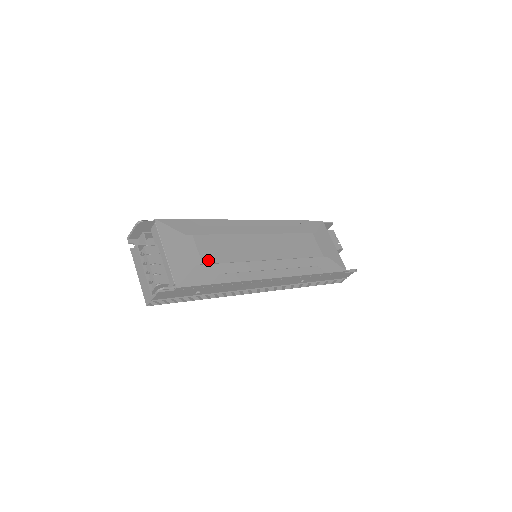
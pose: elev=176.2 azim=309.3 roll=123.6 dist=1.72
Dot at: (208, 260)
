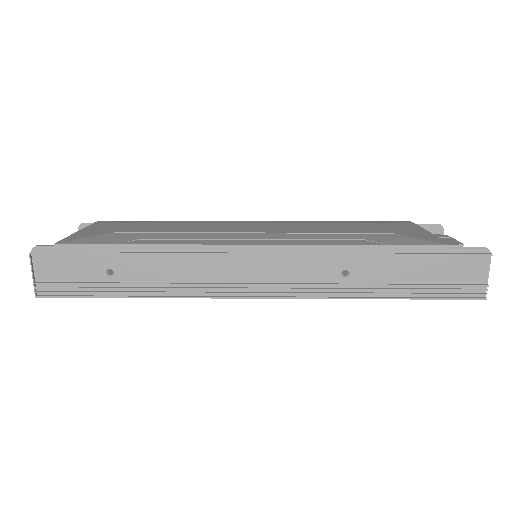
Dot at: (133, 231)
